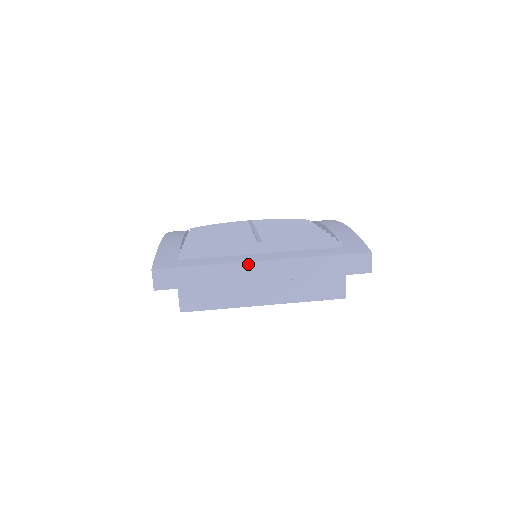
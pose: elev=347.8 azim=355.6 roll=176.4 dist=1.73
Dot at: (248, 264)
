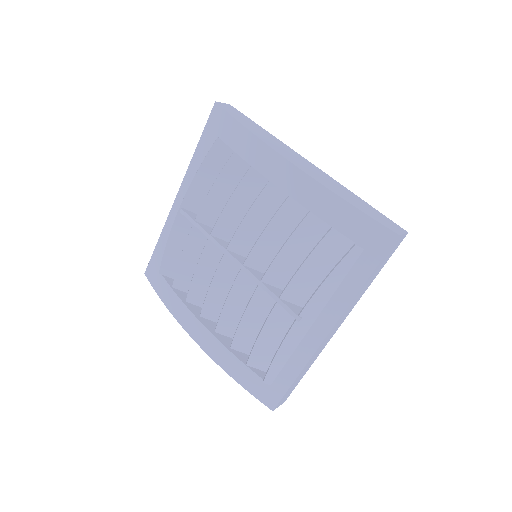
Dot at: (321, 346)
